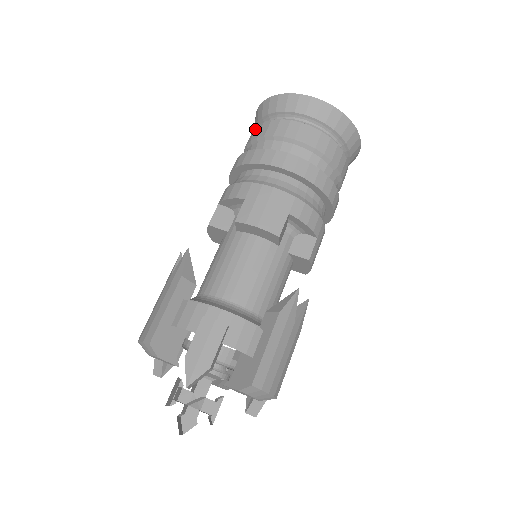
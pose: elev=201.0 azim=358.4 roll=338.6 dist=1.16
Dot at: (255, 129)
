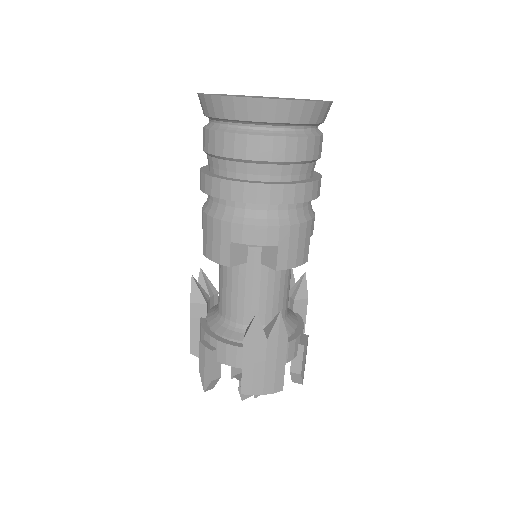
Dot at: occluded
